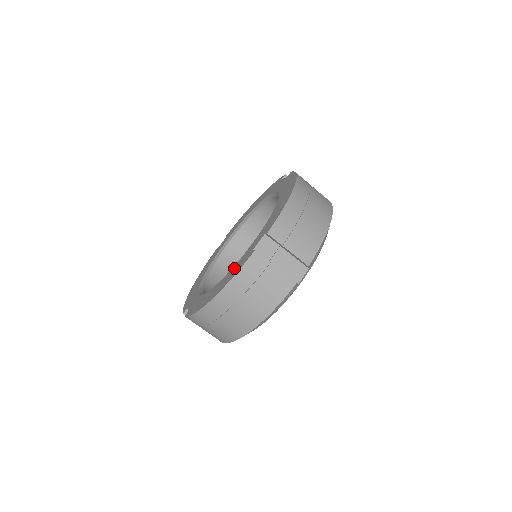
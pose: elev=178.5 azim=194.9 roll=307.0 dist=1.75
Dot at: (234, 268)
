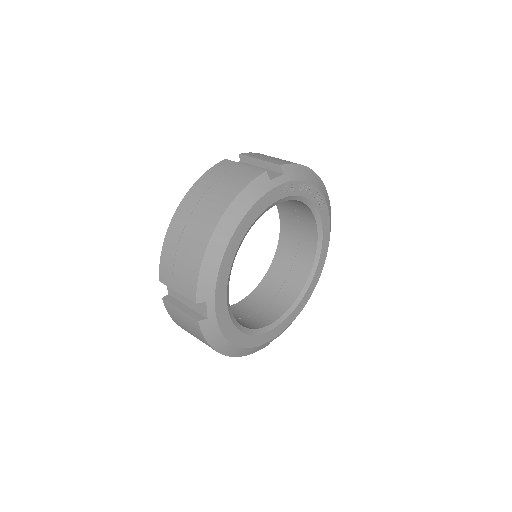
Dot at: occluded
